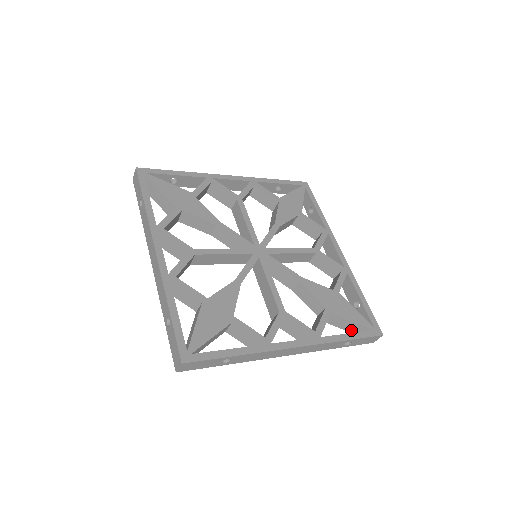
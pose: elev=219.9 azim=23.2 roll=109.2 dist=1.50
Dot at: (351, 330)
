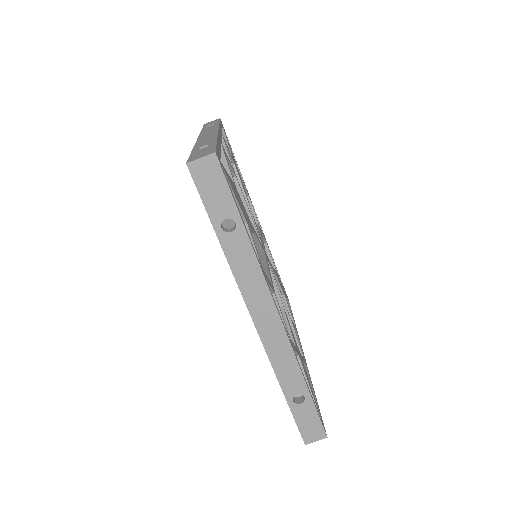
Dot at: occluded
